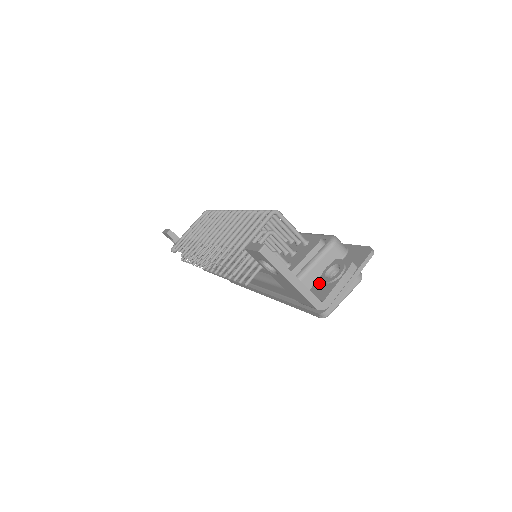
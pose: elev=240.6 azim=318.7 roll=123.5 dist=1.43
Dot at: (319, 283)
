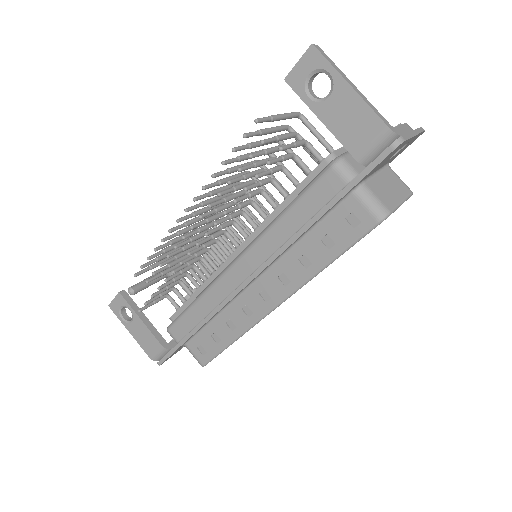
Dot at: occluded
